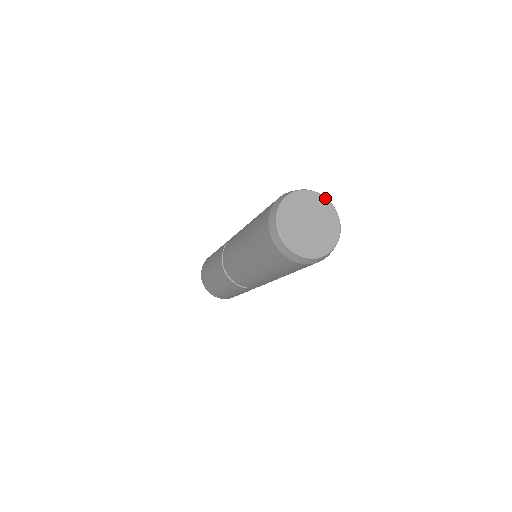
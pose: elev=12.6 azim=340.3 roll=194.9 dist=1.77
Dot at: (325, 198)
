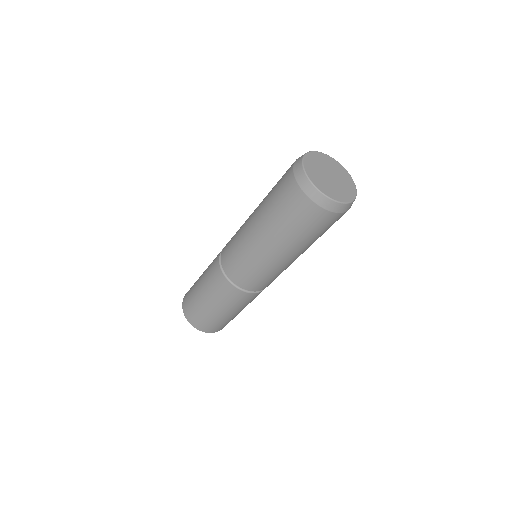
Dot at: (323, 153)
